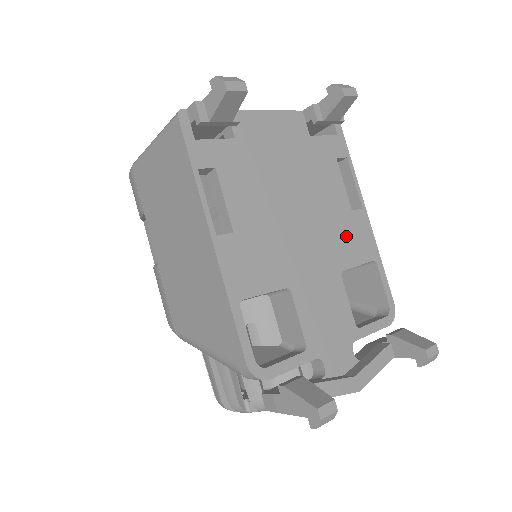
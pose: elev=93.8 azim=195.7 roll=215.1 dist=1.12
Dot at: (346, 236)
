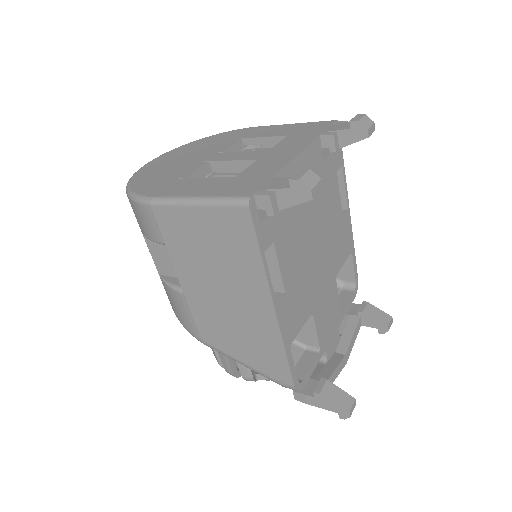
Dot at: (339, 243)
